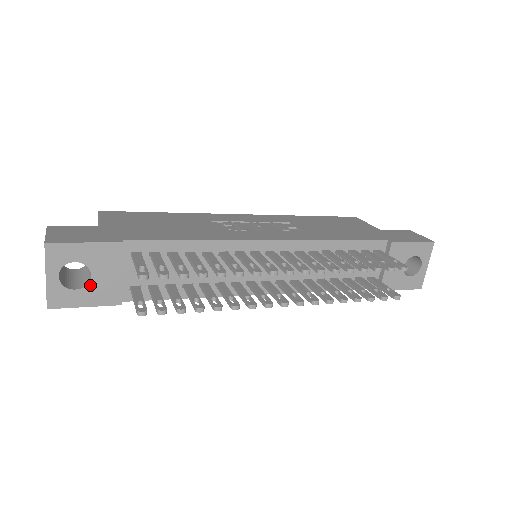
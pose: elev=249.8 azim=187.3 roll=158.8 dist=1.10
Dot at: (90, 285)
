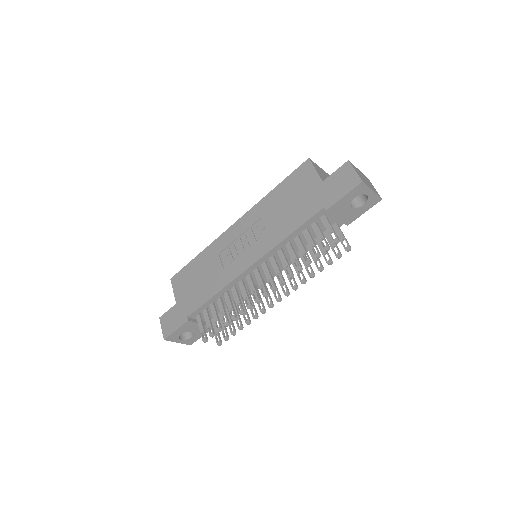
Dot at: (195, 333)
